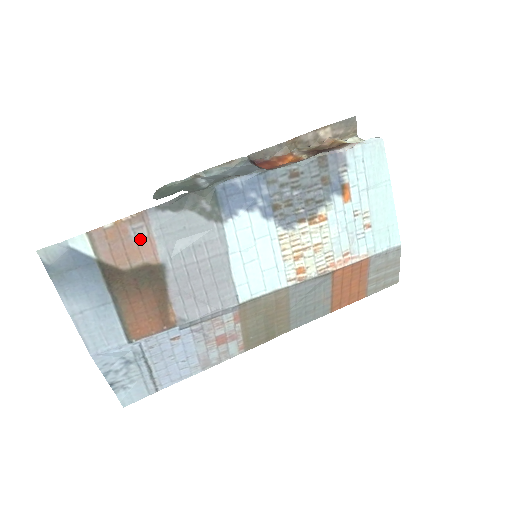
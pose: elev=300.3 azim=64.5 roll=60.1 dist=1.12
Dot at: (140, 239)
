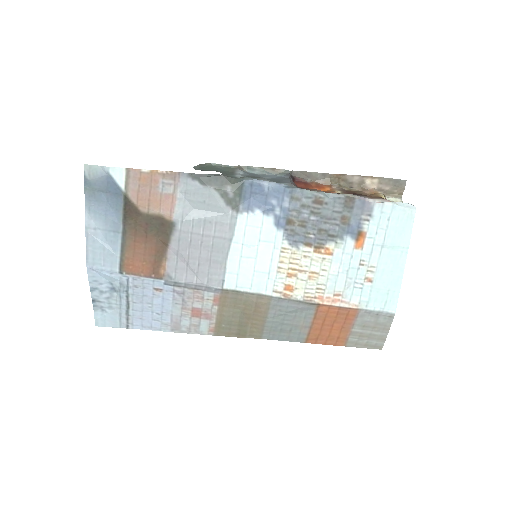
Dot at: (165, 193)
